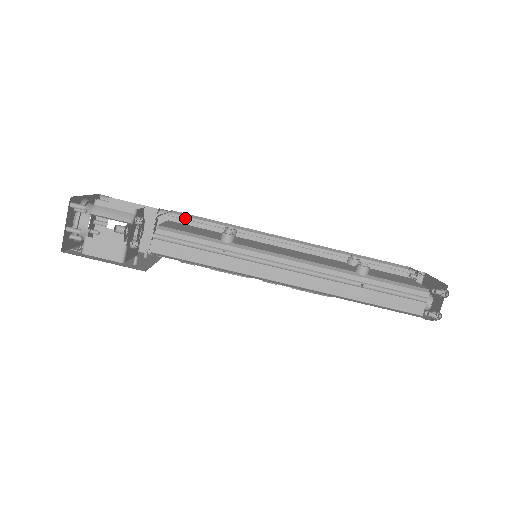
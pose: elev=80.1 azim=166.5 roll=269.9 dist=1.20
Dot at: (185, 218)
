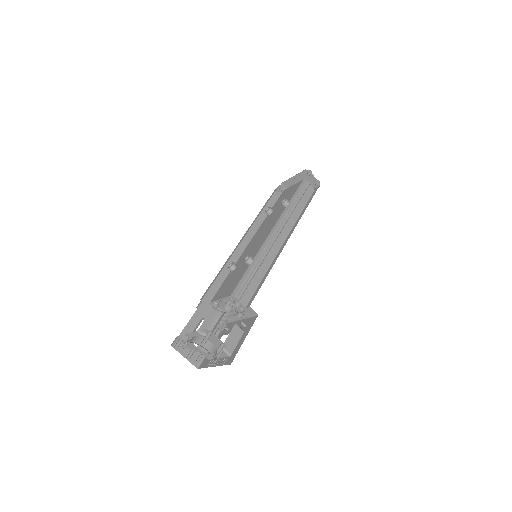
Dot at: (207, 295)
